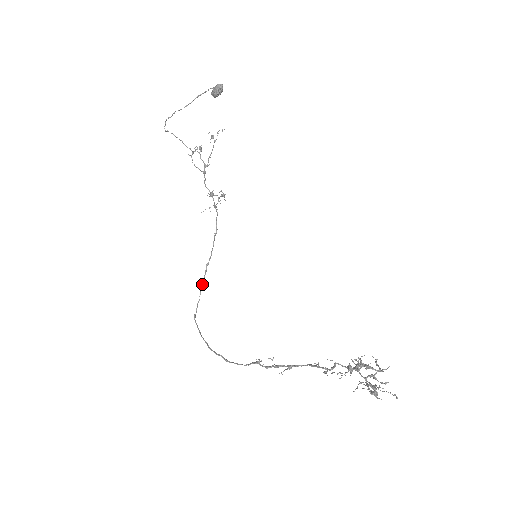
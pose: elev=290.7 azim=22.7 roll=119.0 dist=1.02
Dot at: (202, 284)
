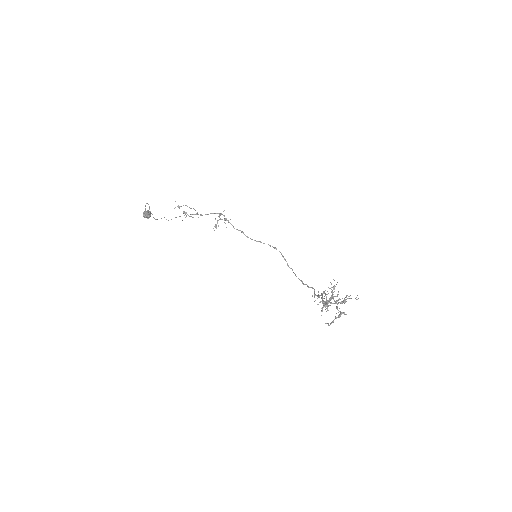
Dot at: occluded
